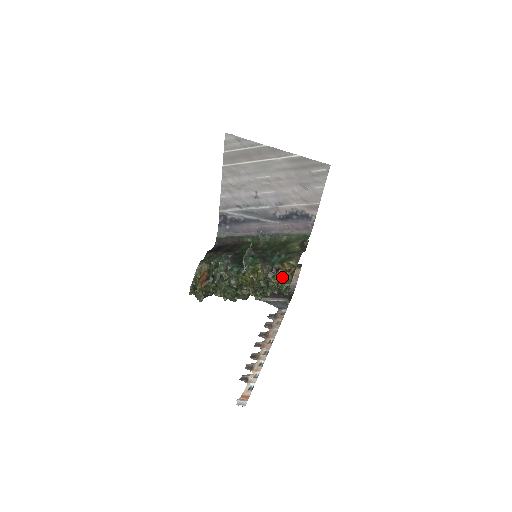
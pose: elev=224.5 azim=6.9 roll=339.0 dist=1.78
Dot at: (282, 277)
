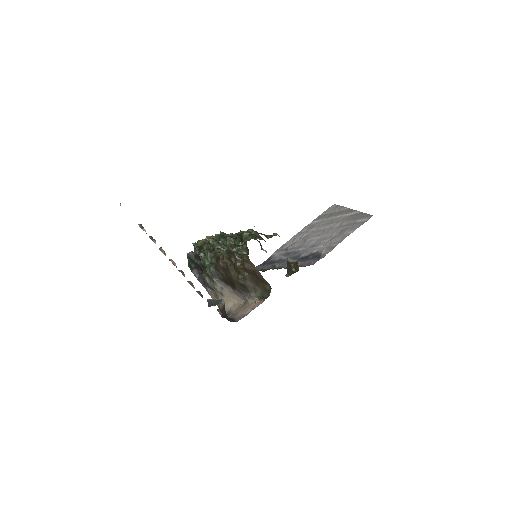
Dot at: occluded
